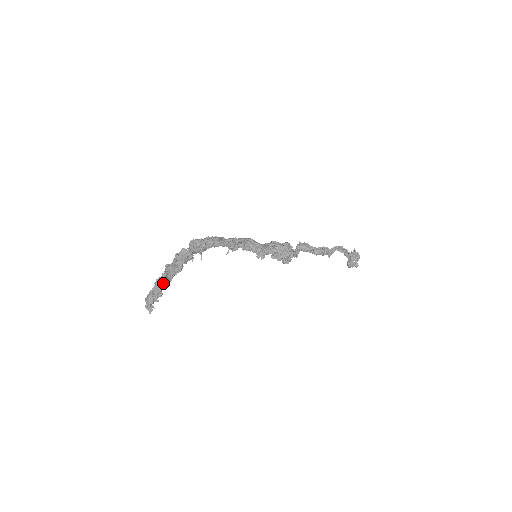
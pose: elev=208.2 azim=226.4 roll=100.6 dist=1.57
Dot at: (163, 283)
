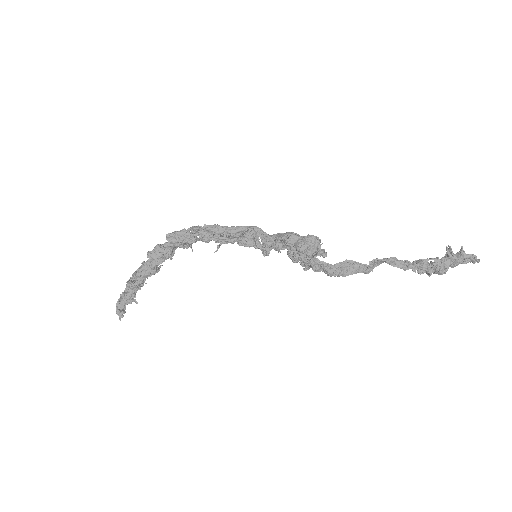
Dot at: (133, 288)
